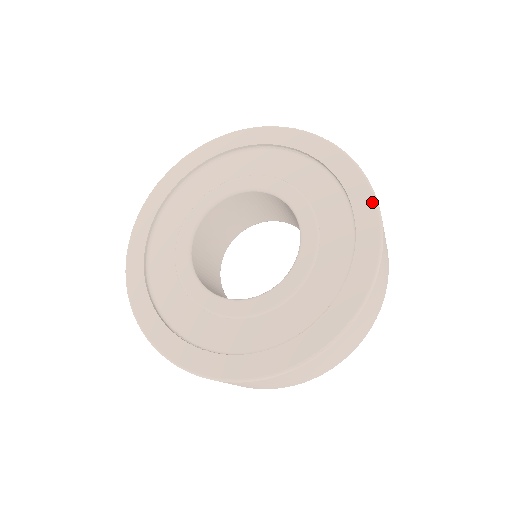
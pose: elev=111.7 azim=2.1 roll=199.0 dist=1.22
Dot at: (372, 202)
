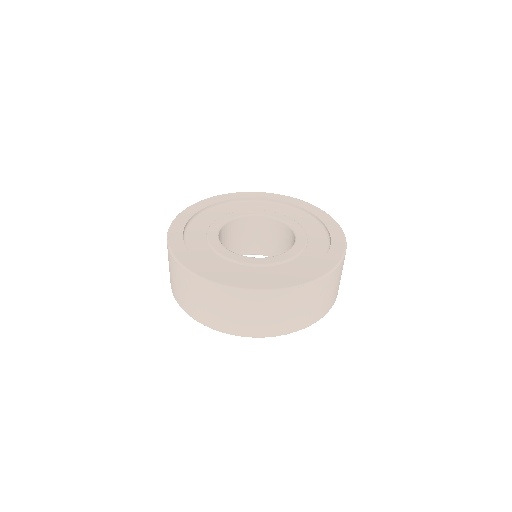
Dot at: (285, 196)
